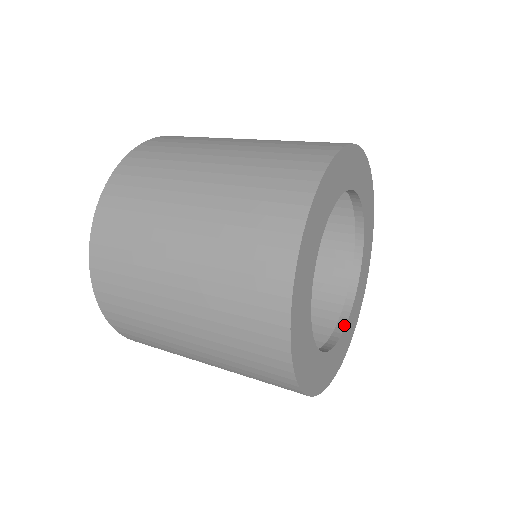
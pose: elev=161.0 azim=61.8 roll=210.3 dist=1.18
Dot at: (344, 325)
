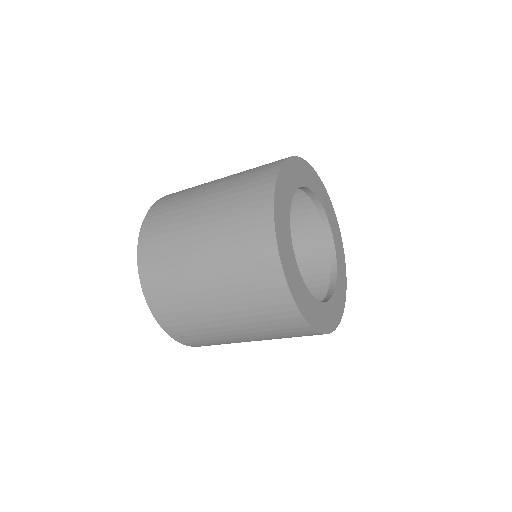
Dot at: (308, 291)
